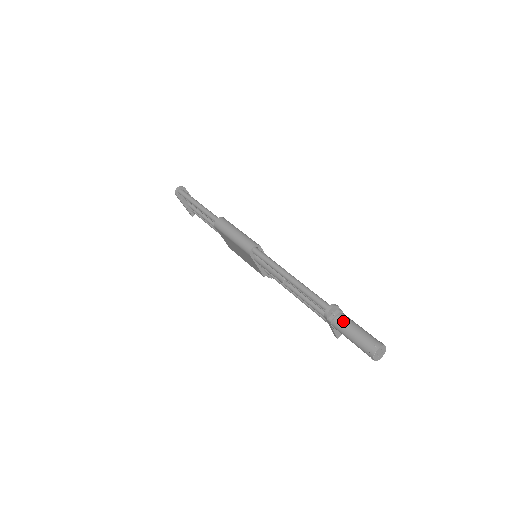
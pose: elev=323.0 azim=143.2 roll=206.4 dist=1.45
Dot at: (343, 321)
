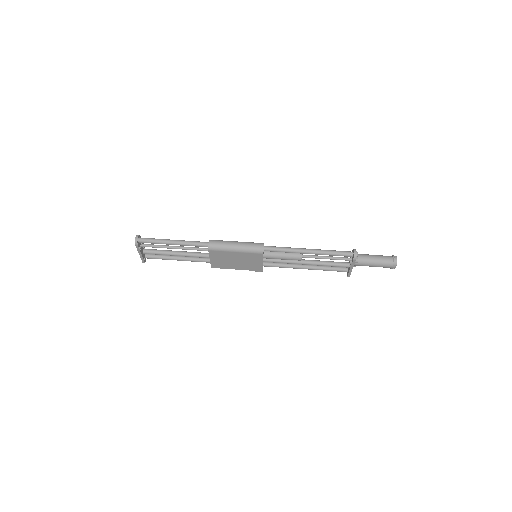
Dot at: (364, 257)
